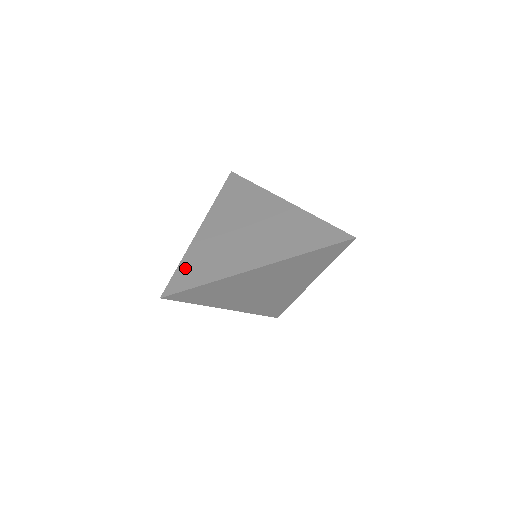
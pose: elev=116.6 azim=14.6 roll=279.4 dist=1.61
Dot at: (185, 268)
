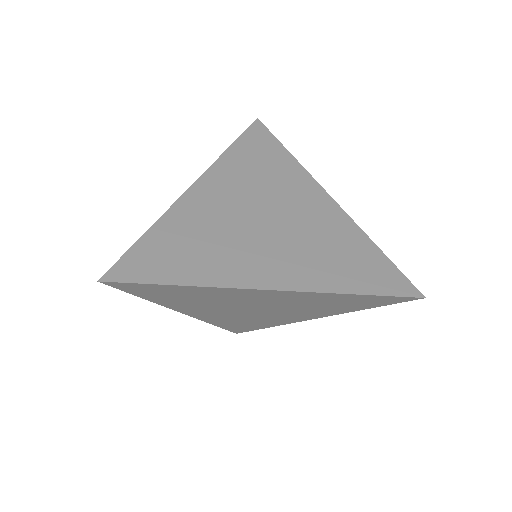
Dot at: (154, 243)
